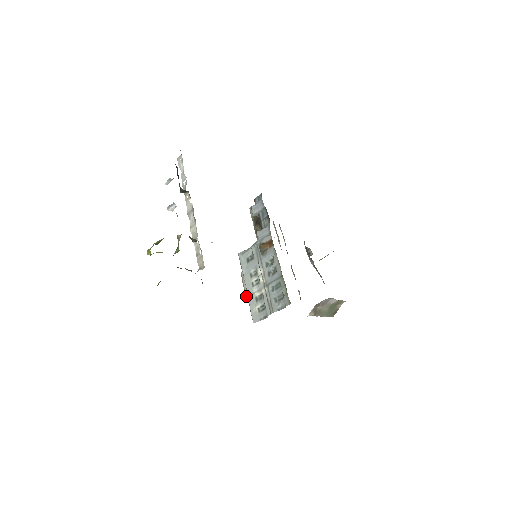
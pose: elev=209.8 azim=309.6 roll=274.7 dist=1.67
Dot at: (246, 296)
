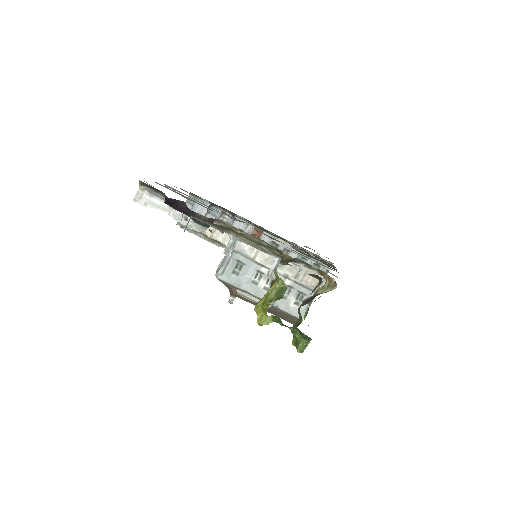
Dot at: occluded
